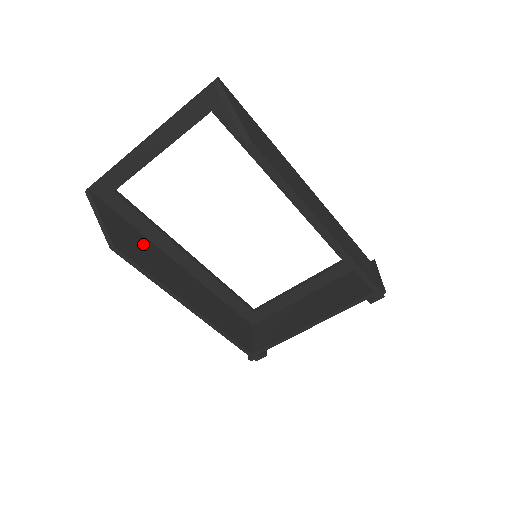
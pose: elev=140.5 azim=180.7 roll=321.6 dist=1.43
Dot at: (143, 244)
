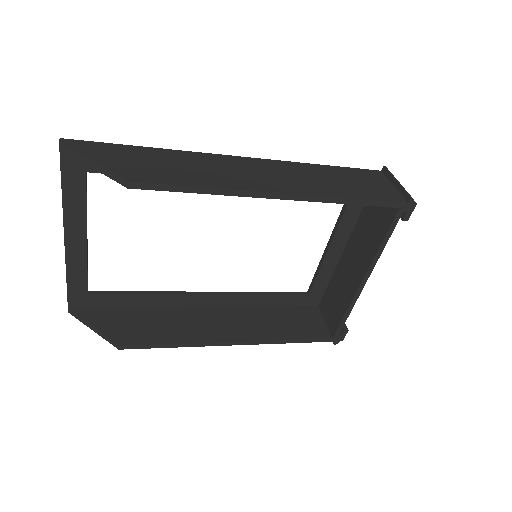
Dot at: (151, 318)
